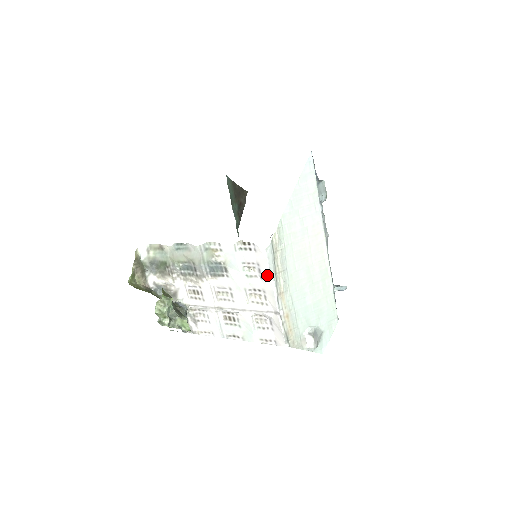
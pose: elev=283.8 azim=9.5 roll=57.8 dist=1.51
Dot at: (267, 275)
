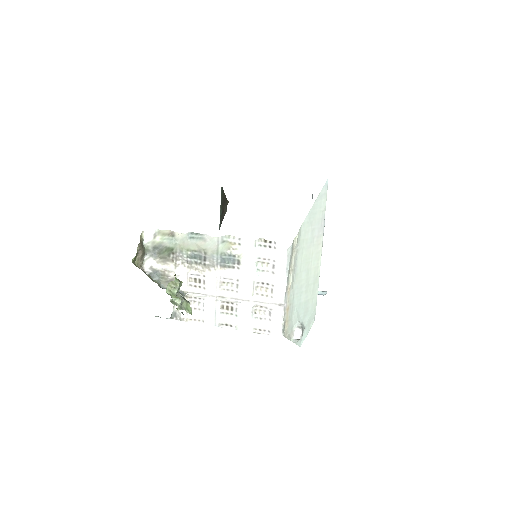
Dot at: (282, 271)
